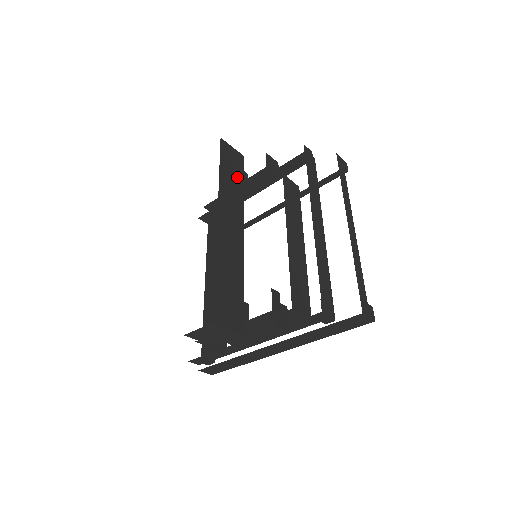
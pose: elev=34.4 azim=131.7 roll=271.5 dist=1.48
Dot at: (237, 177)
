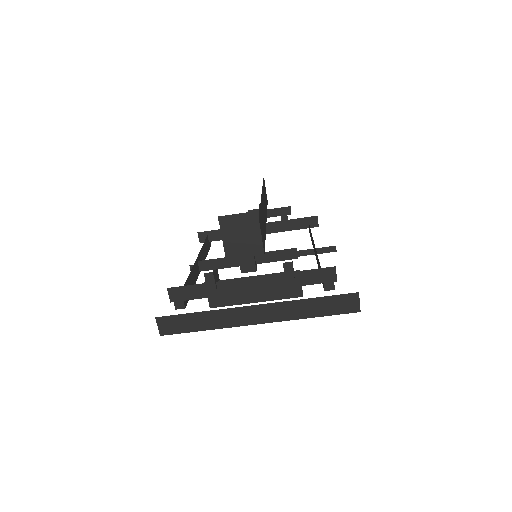
Dot at: occluded
